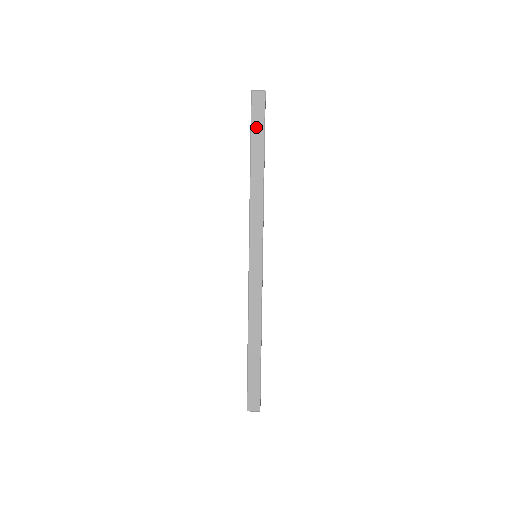
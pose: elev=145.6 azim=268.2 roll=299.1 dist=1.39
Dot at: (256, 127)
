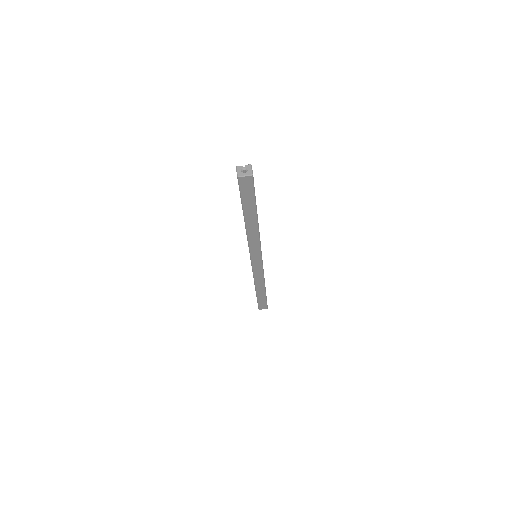
Dot at: (247, 199)
